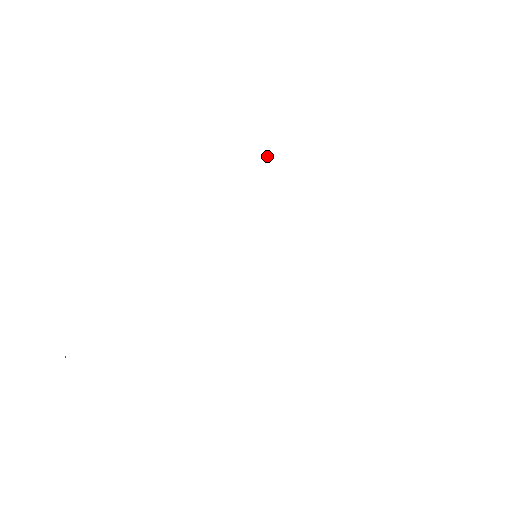
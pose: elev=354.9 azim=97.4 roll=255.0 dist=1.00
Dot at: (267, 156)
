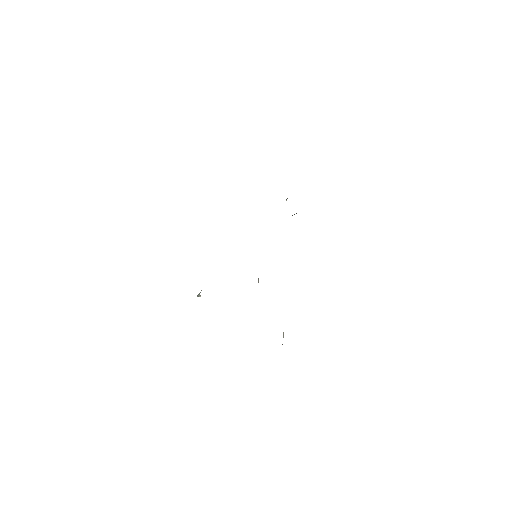
Dot at: occluded
